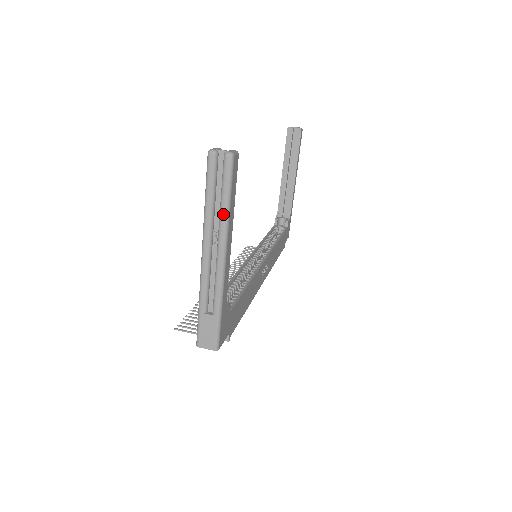
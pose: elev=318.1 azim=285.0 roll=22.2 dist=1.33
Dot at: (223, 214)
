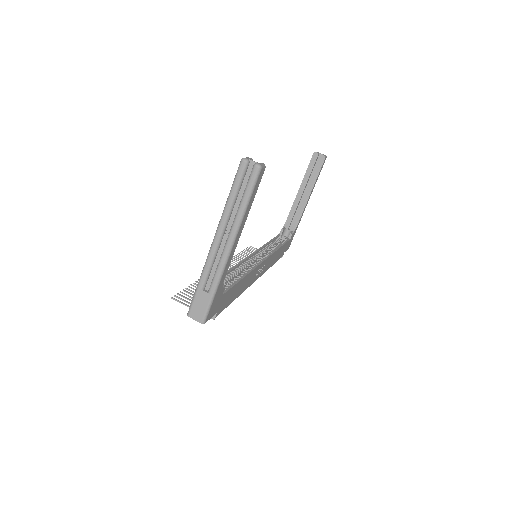
Dot at: (240, 212)
